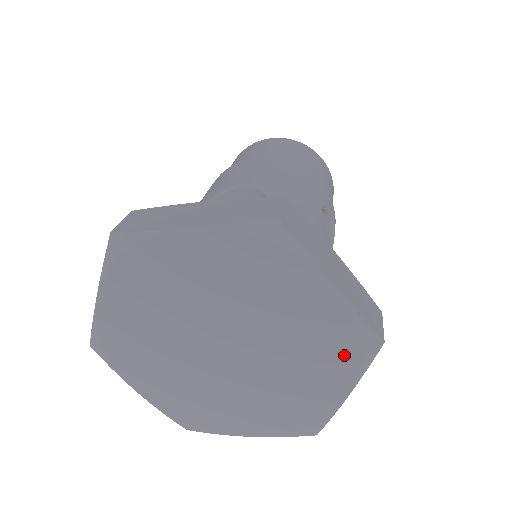
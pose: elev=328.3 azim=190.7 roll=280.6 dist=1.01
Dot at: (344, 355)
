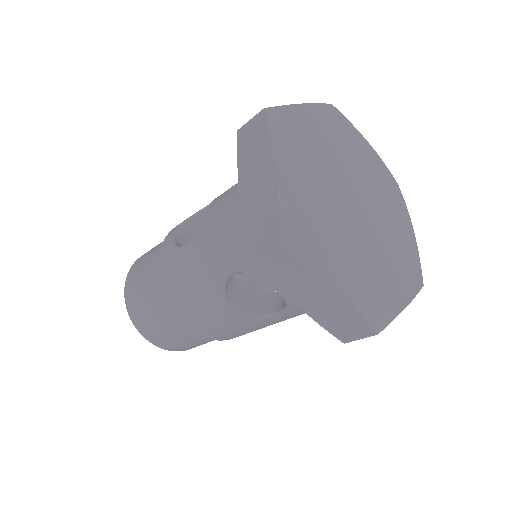
Dot at: (411, 272)
